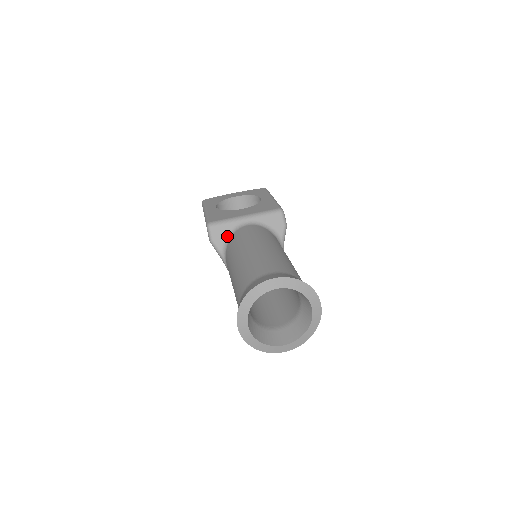
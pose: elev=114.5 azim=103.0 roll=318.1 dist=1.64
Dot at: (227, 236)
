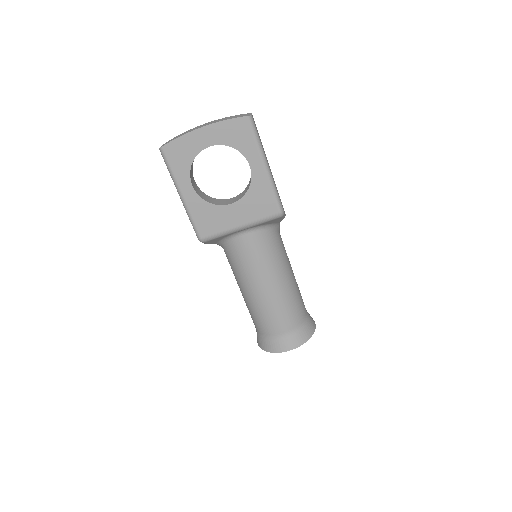
Dot at: (222, 240)
